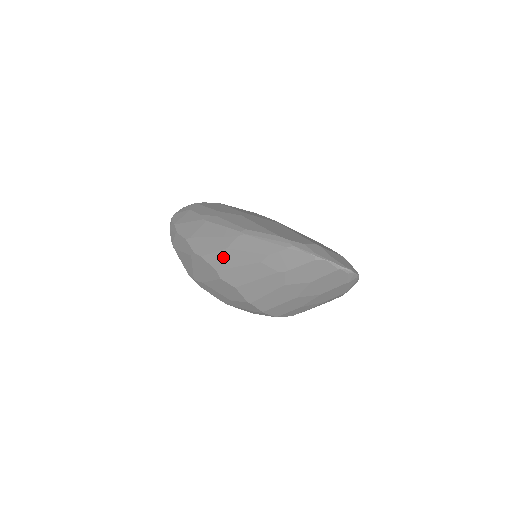
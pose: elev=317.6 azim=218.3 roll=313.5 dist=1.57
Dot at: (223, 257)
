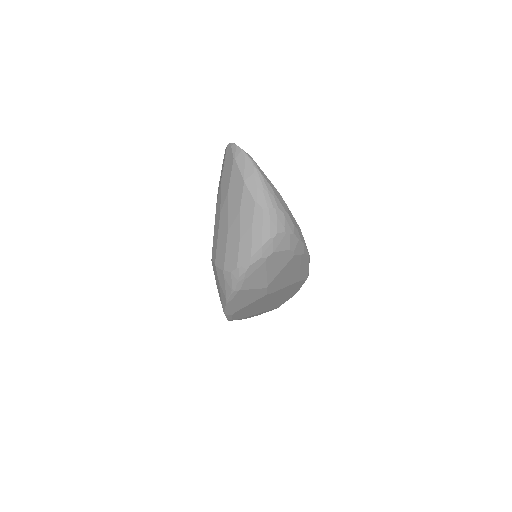
Dot at: occluded
